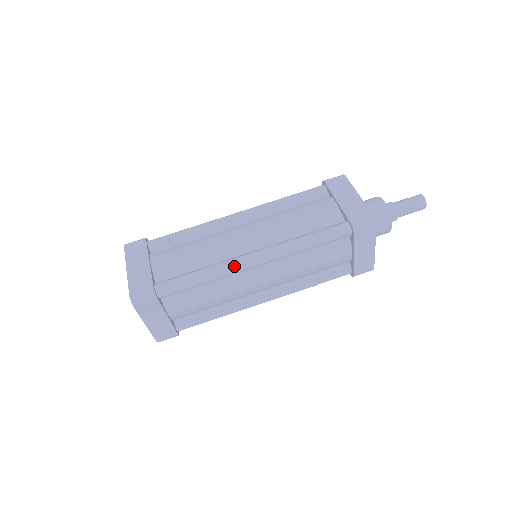
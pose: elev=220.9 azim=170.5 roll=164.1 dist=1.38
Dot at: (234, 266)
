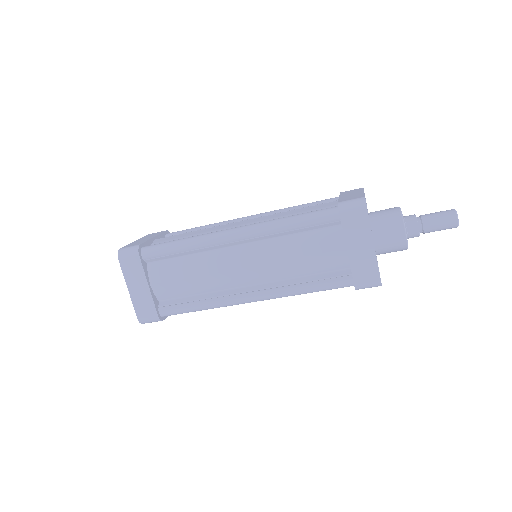
Dot at: (213, 235)
